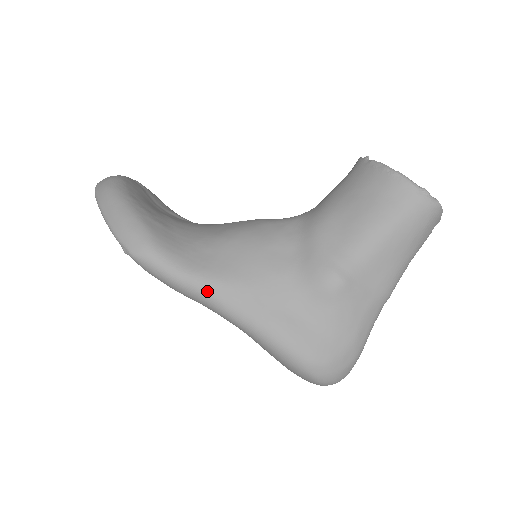
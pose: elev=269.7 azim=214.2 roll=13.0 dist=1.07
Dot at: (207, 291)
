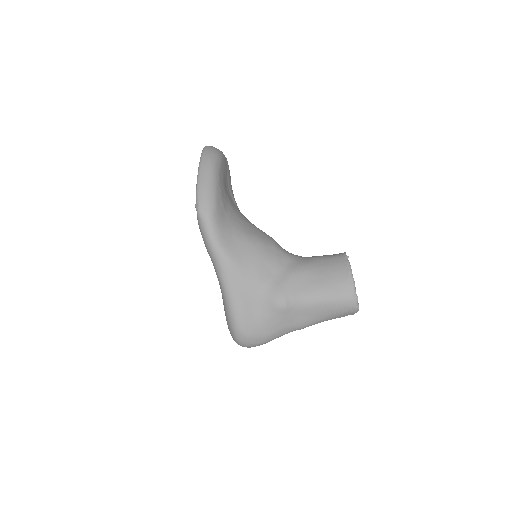
Dot at: (220, 260)
